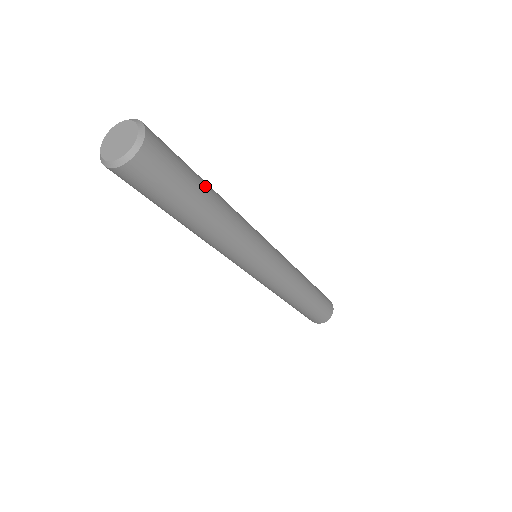
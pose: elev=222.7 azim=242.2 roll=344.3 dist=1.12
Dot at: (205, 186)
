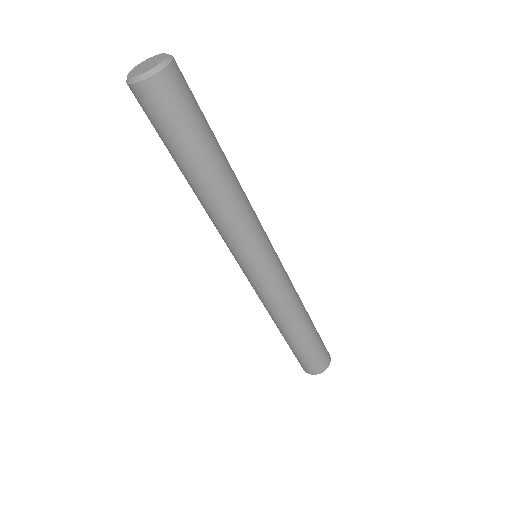
Dot at: (217, 142)
